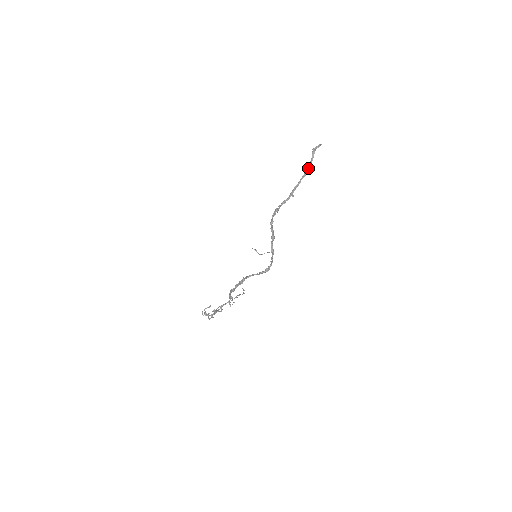
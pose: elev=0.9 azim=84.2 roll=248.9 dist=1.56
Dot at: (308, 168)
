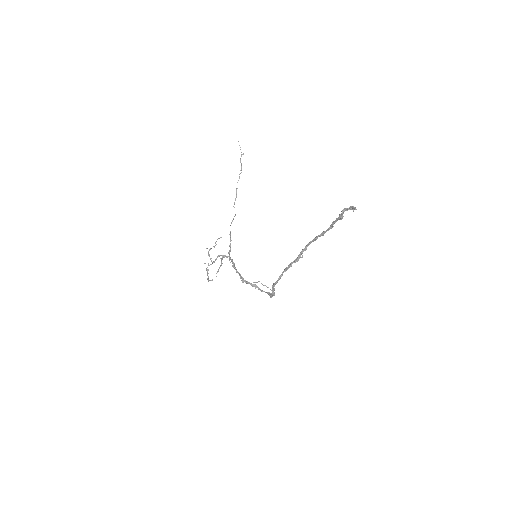
Dot at: (329, 229)
